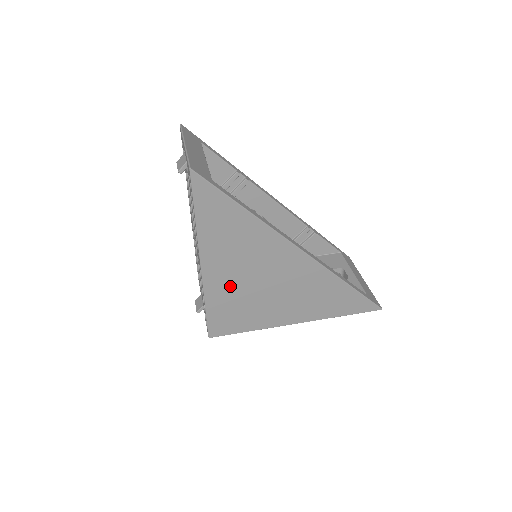
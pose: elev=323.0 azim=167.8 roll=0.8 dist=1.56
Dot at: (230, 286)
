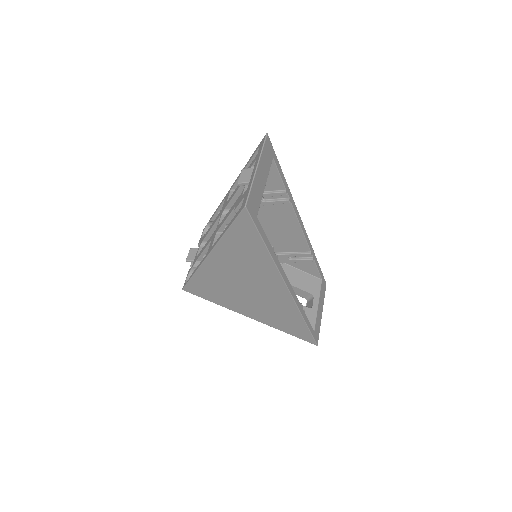
Dot at: (221, 276)
